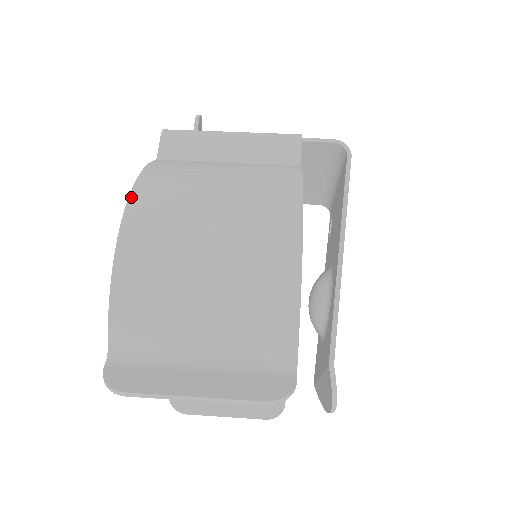
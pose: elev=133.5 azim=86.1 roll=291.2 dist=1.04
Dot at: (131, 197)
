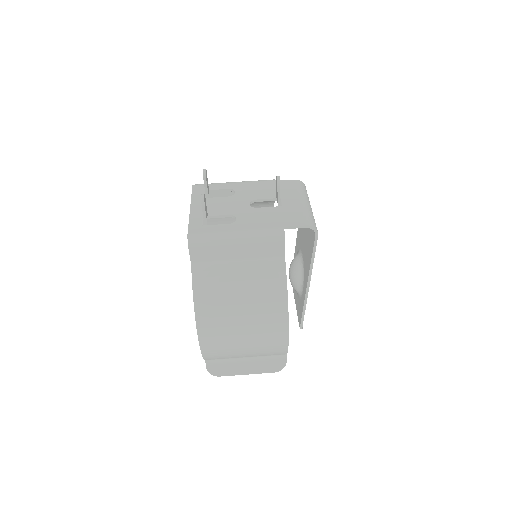
Dot at: (197, 322)
